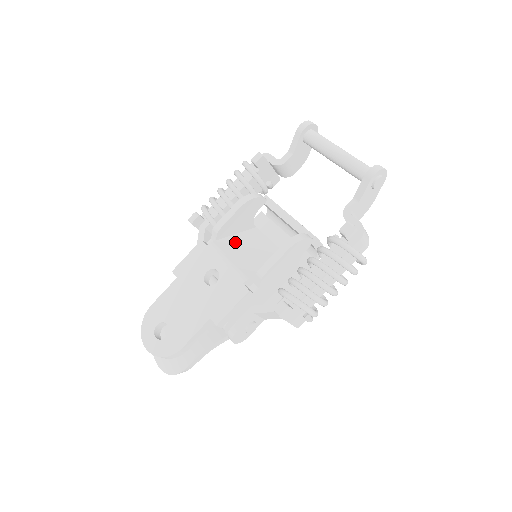
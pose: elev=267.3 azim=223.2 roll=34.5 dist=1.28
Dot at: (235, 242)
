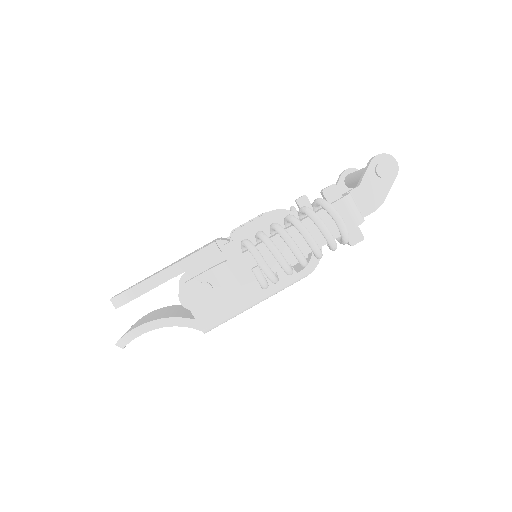
Dot at: occluded
